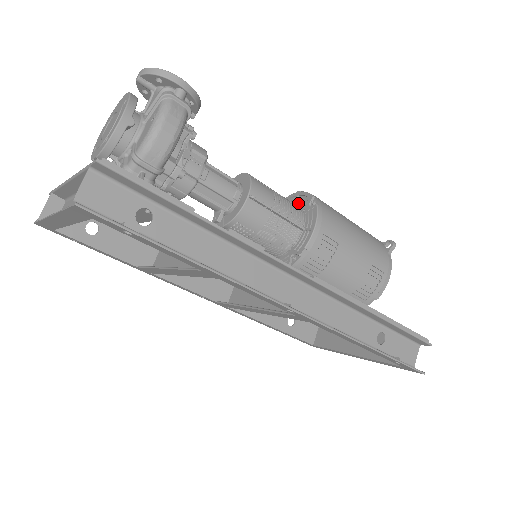
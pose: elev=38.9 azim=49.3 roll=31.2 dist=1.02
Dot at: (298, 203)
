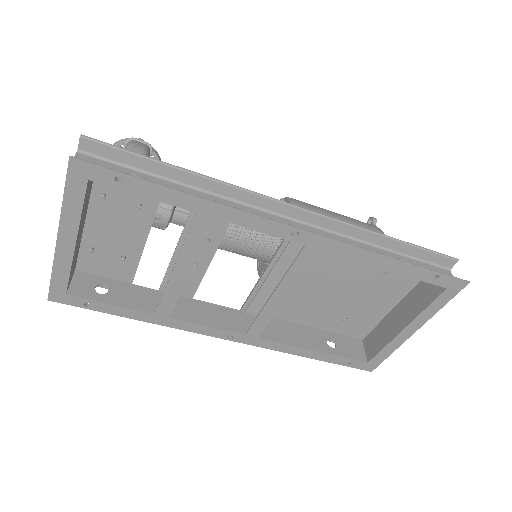
Dot at: occluded
